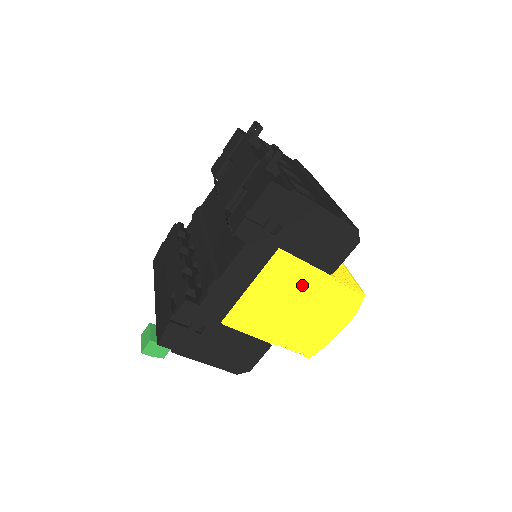
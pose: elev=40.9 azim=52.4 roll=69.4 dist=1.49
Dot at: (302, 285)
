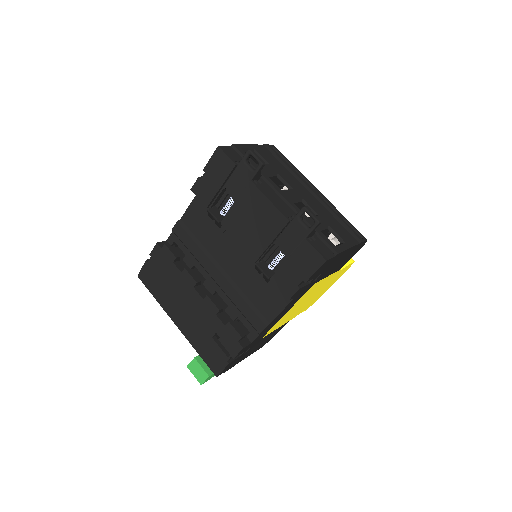
Dot at: occluded
